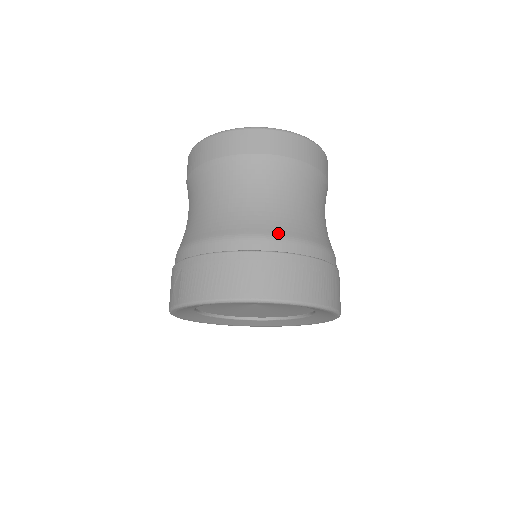
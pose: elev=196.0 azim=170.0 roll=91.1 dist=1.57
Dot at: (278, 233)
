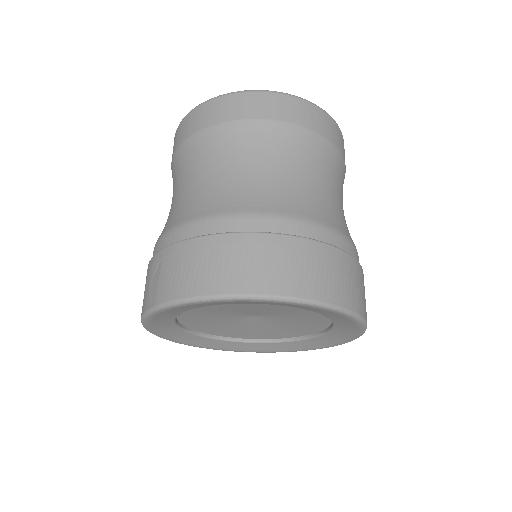
Dot at: (293, 213)
